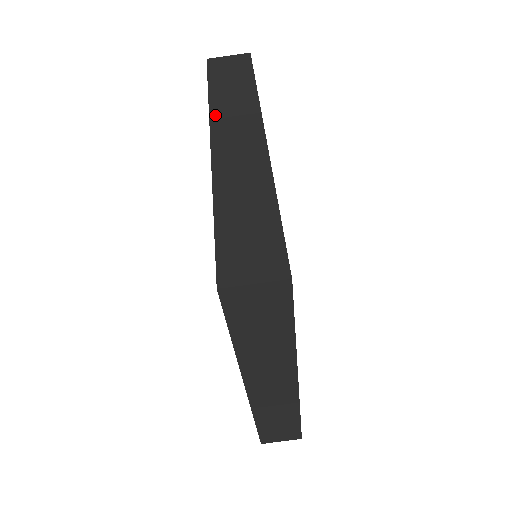
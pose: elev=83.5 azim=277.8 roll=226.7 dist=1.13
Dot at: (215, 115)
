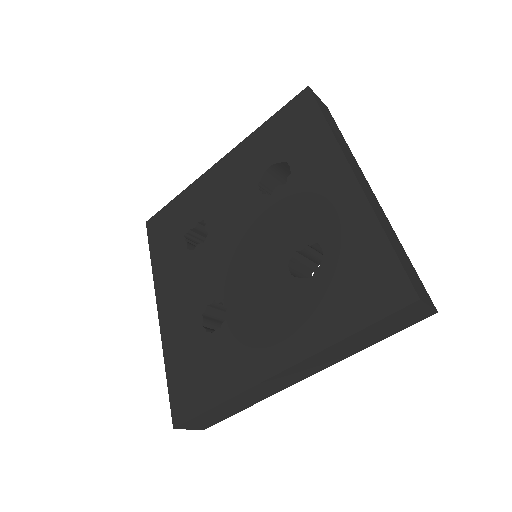
Dot at: (316, 357)
